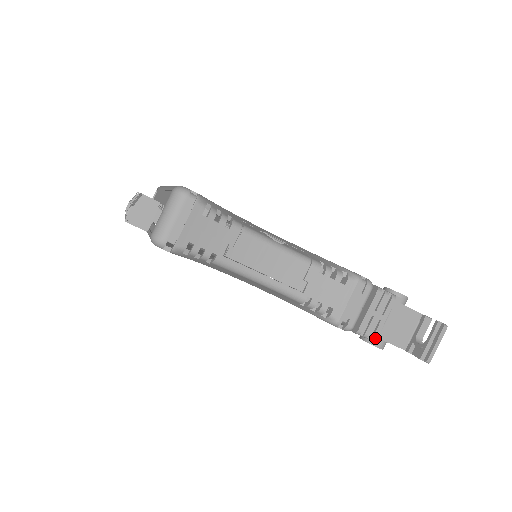
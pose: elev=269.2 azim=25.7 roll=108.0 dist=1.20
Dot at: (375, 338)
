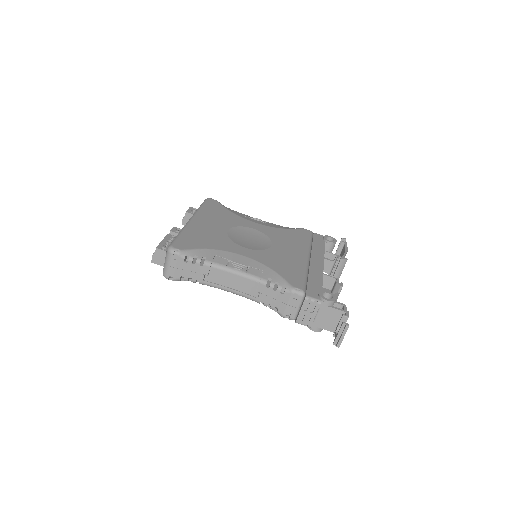
Dot at: (309, 326)
